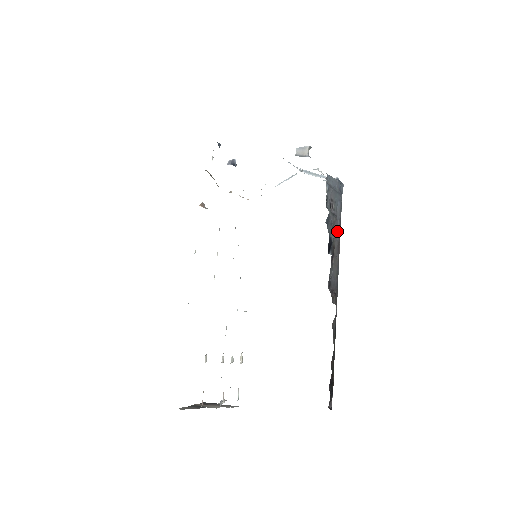
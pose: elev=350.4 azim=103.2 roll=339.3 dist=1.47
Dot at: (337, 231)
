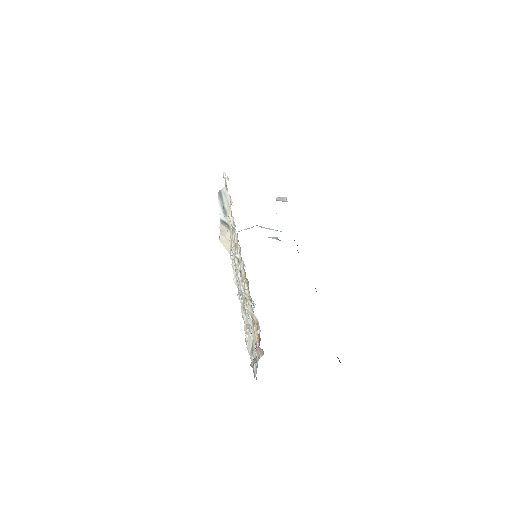
Dot at: occluded
